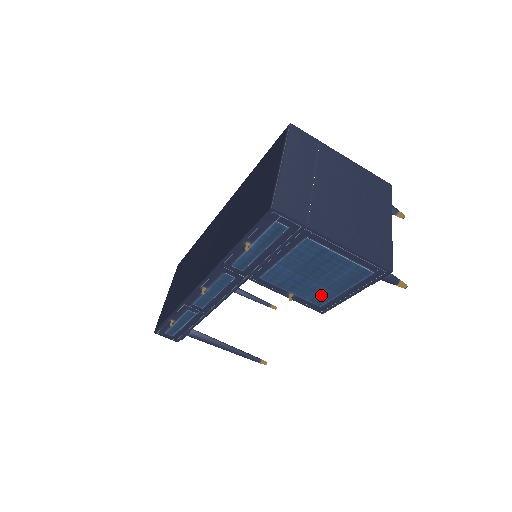
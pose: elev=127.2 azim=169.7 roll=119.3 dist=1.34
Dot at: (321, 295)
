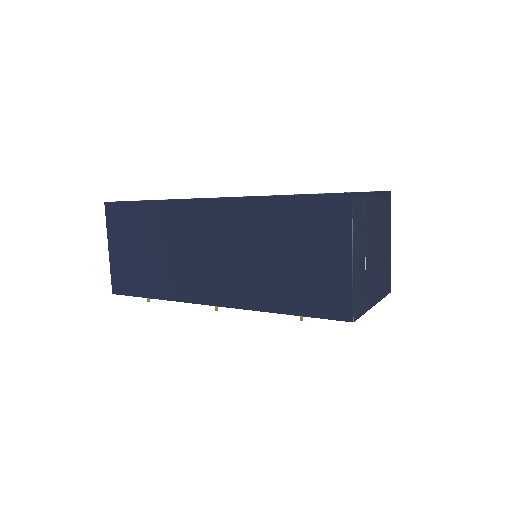
Dot at: occluded
